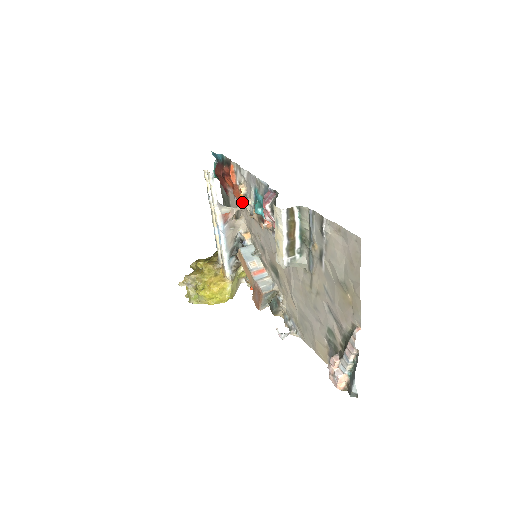
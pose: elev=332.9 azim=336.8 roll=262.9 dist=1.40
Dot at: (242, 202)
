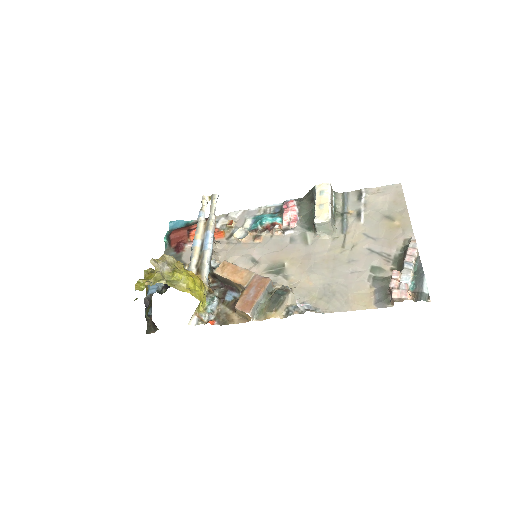
Dot at: (221, 239)
